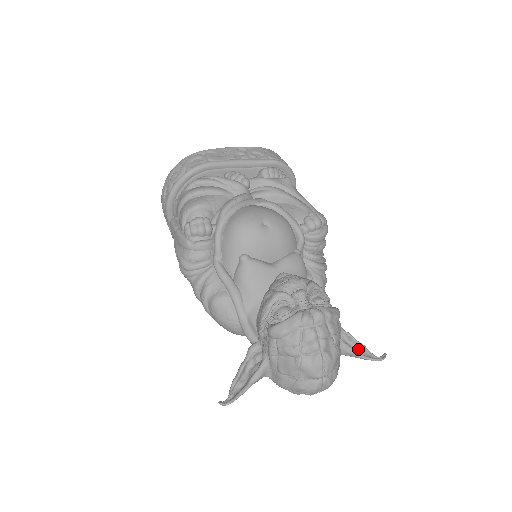
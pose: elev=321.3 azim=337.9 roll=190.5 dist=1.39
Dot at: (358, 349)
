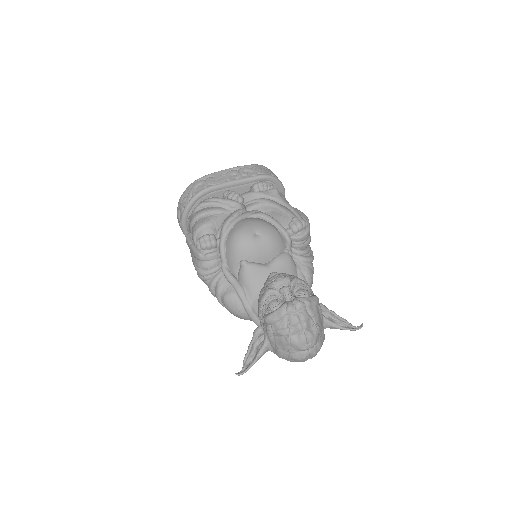
Dot at: (340, 322)
